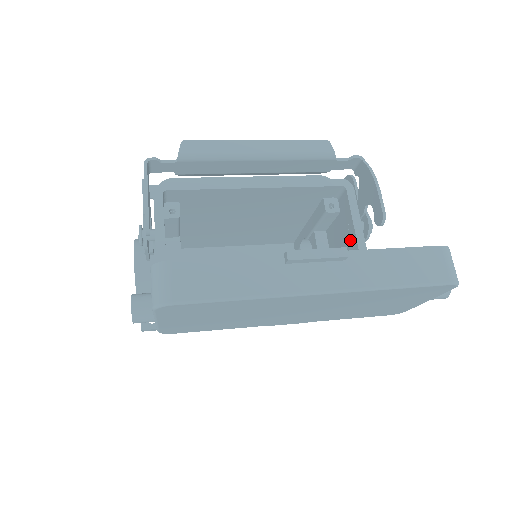
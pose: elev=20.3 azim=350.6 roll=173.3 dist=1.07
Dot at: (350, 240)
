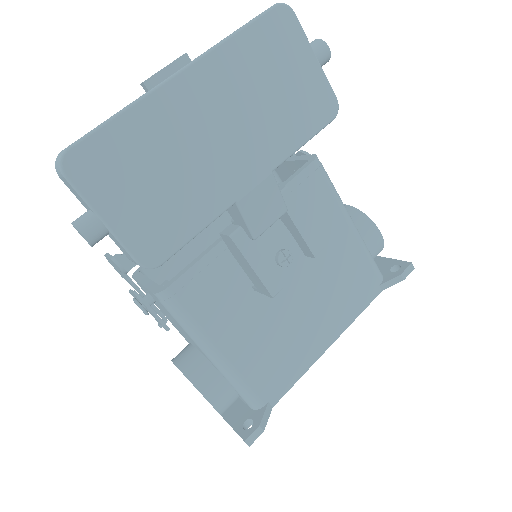
Dot at: occluded
